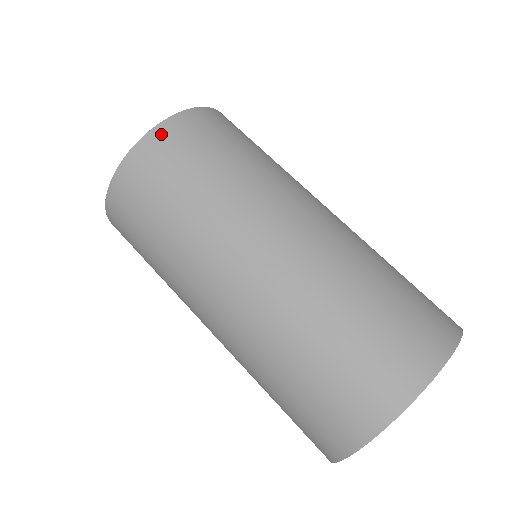
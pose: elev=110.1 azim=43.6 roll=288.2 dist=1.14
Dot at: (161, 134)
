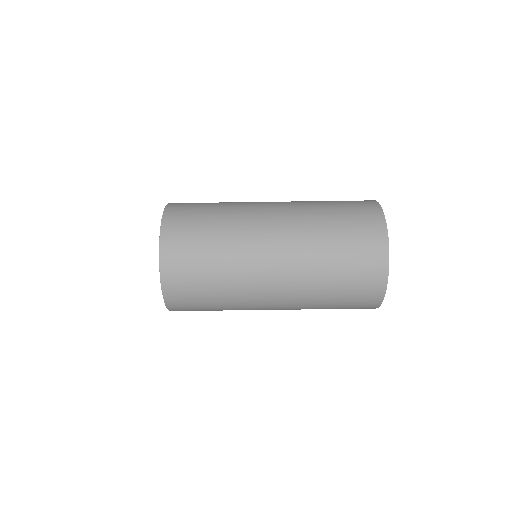
Dot at: (174, 309)
